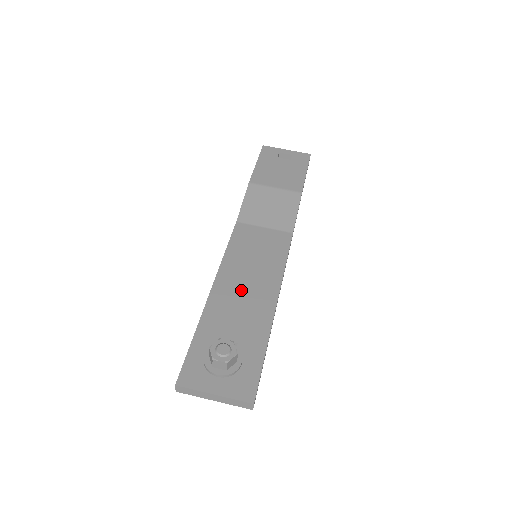
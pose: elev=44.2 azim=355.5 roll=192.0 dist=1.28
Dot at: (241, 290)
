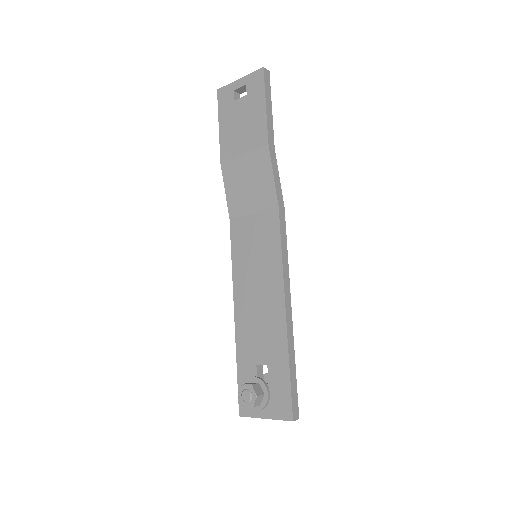
Dot at: (255, 305)
